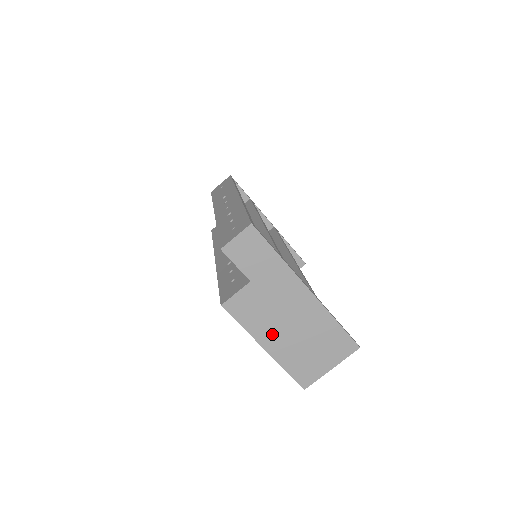
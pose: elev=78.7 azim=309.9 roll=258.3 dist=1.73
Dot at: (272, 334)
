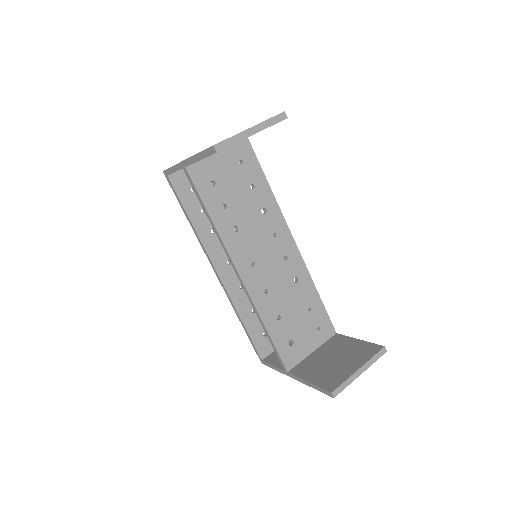
Dot at: occluded
